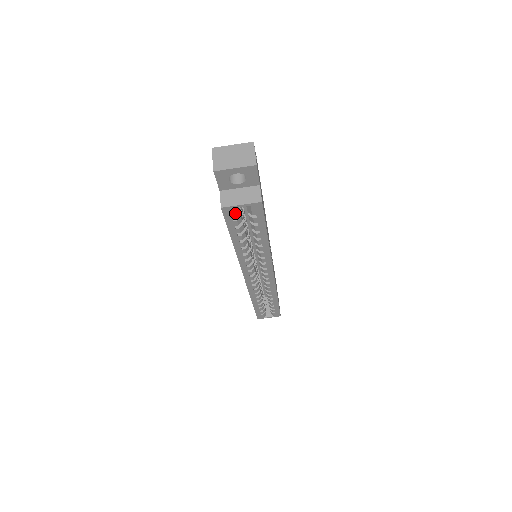
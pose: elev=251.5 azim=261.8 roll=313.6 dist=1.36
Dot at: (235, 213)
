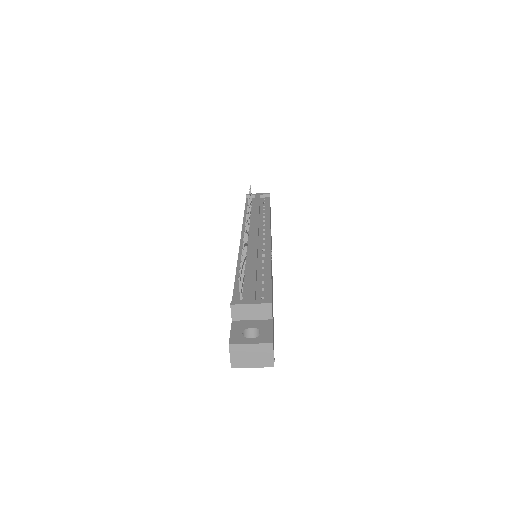
Dot at: occluded
